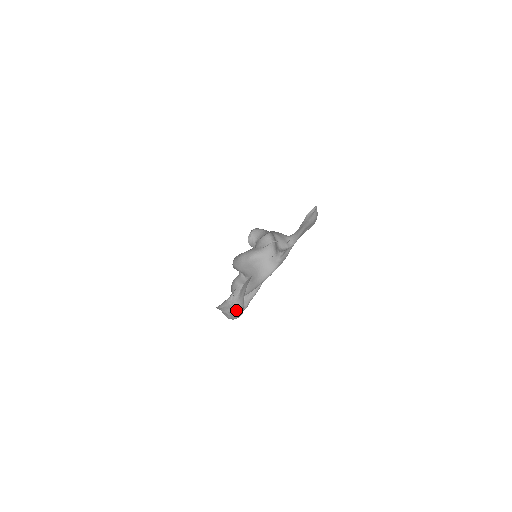
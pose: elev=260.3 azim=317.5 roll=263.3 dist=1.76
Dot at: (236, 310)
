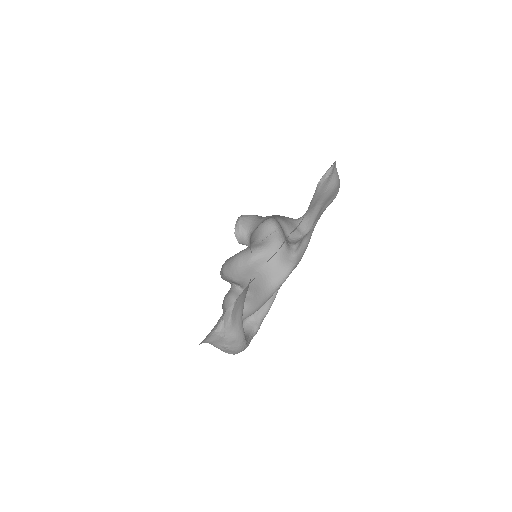
Dot at: (233, 343)
